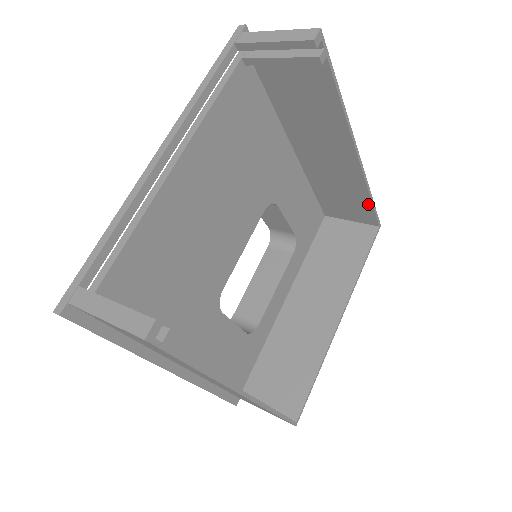
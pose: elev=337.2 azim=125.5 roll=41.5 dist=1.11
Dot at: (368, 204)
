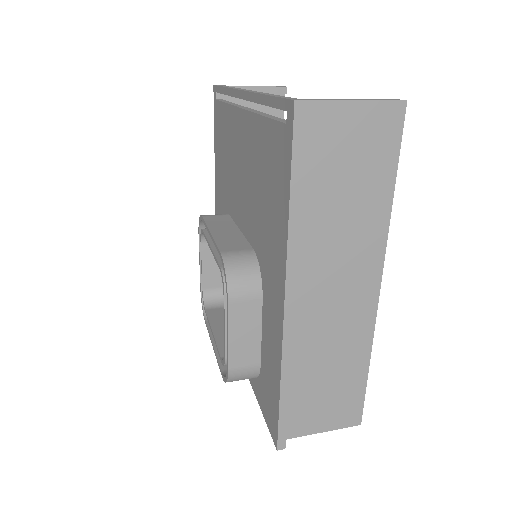
Dot at: occluded
